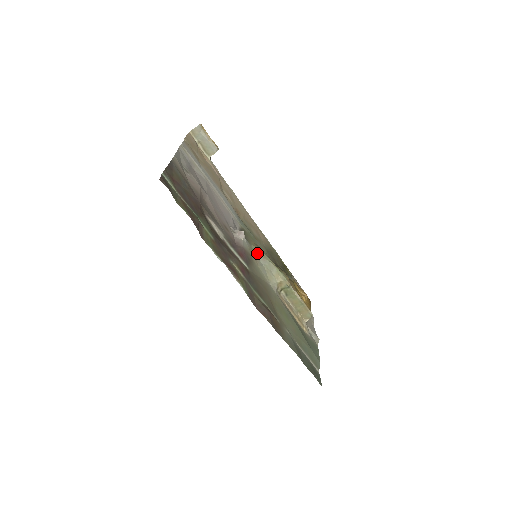
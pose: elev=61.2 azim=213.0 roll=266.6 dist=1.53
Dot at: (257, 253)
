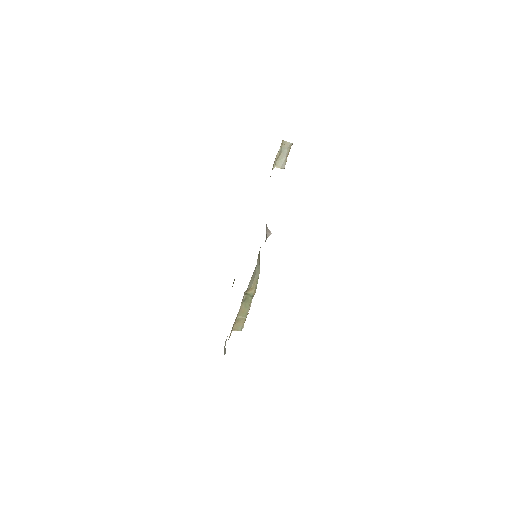
Dot at: occluded
